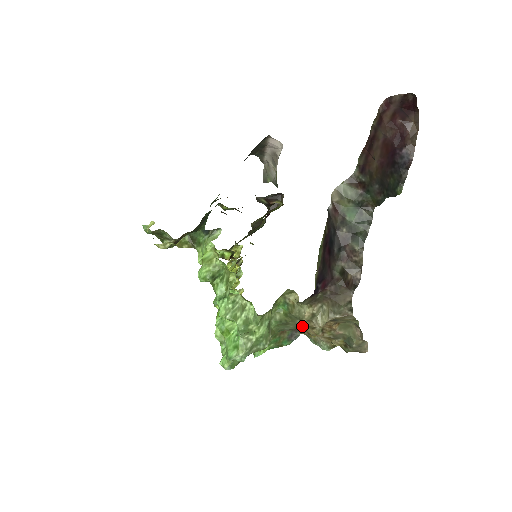
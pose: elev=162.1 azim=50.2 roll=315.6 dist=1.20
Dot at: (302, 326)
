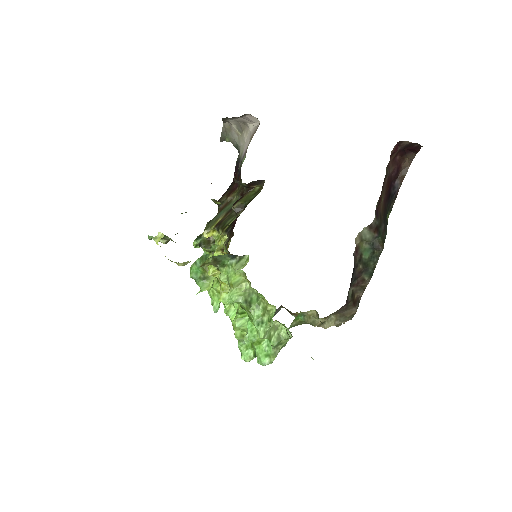
Dot at: occluded
